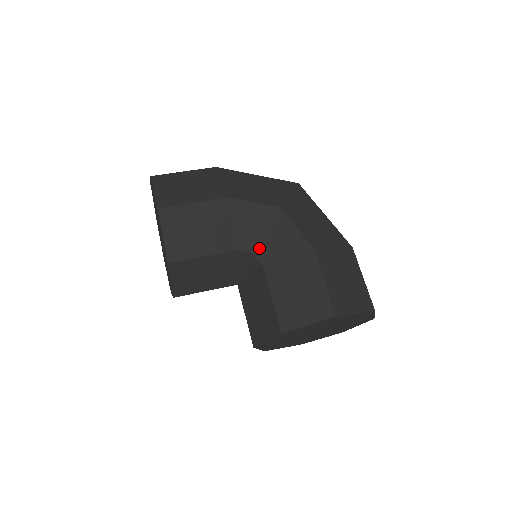
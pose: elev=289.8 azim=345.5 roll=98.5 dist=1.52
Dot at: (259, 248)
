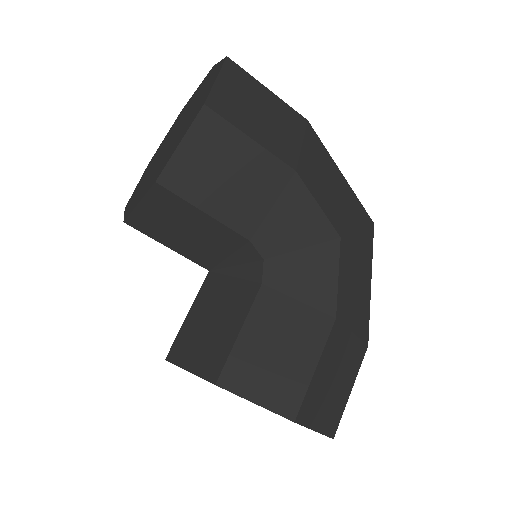
Dot at: (276, 260)
